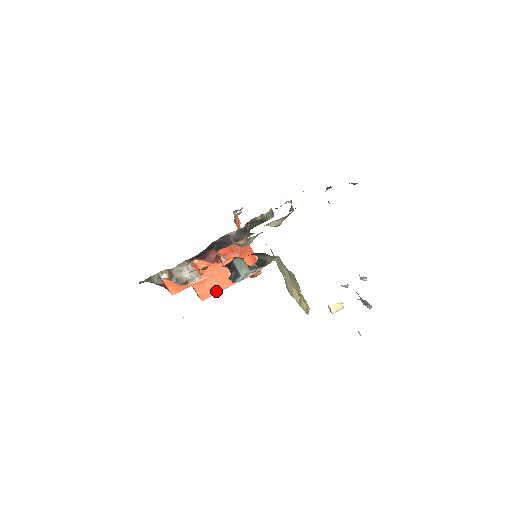
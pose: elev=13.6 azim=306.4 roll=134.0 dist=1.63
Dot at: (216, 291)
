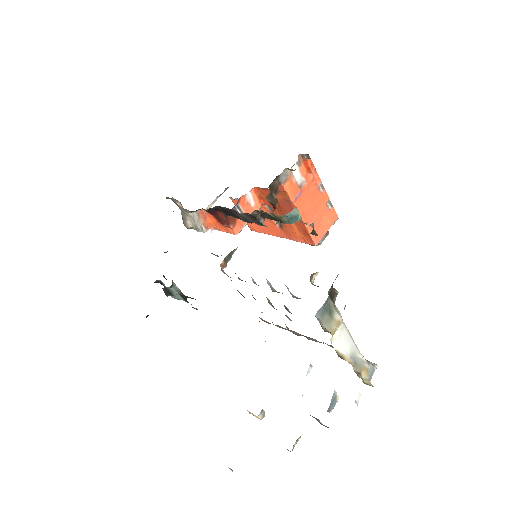
Dot at: (263, 231)
